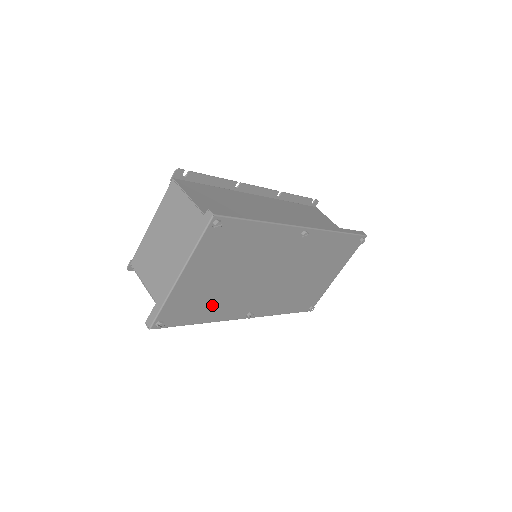
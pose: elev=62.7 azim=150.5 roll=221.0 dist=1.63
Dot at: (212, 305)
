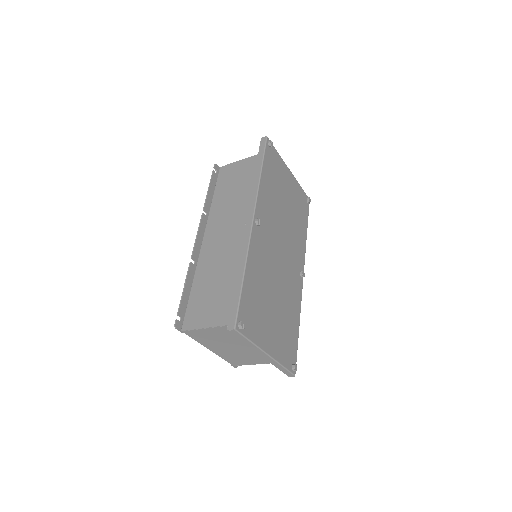
Dot at: (290, 316)
